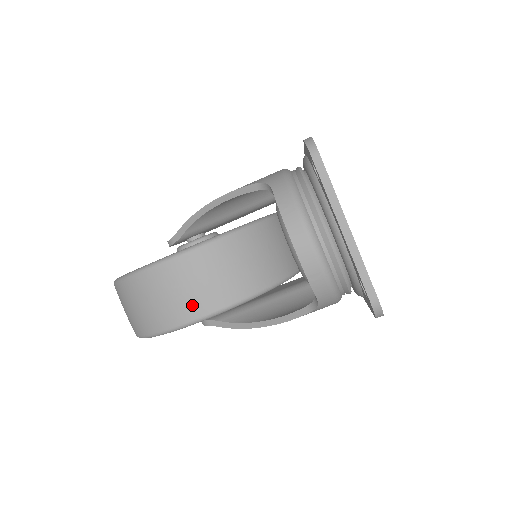
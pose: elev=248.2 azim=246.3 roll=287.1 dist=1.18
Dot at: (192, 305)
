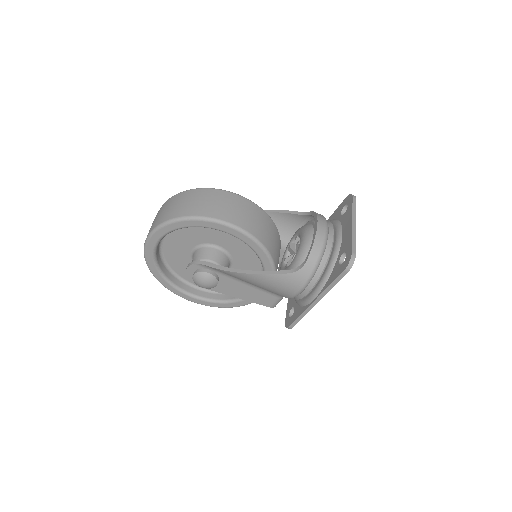
Dot at: (235, 217)
